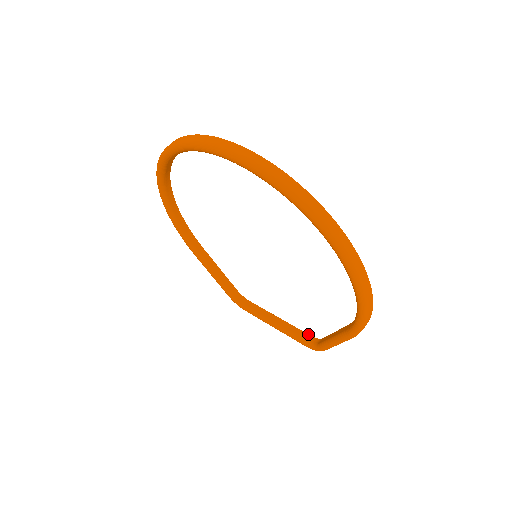
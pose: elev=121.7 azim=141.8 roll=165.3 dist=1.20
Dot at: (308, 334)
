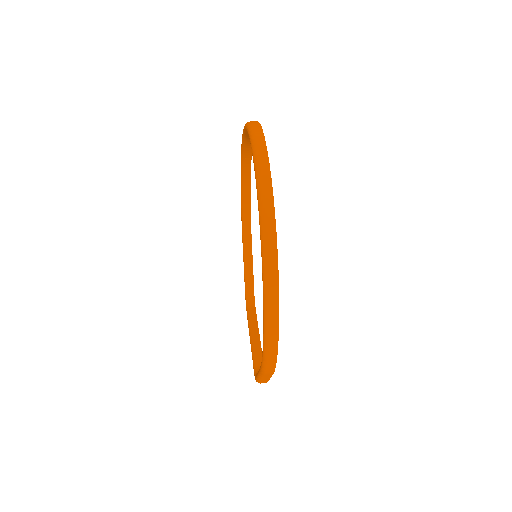
Dot at: occluded
